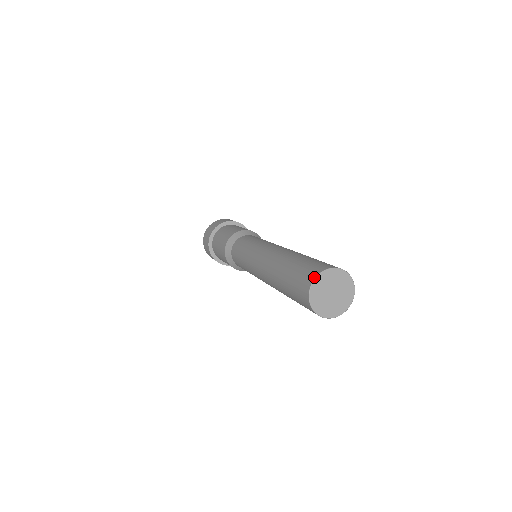
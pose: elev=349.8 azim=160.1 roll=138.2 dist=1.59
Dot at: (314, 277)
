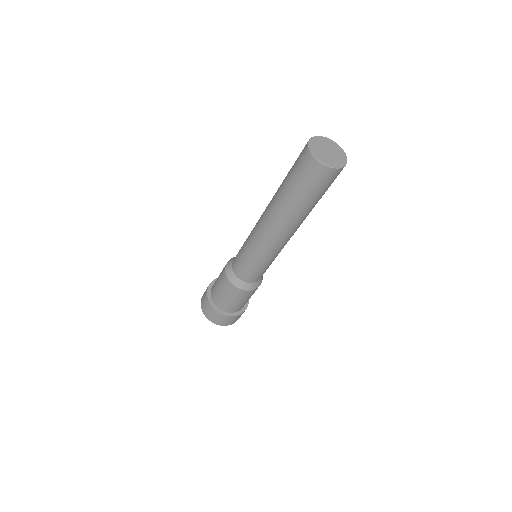
Dot at: (307, 143)
